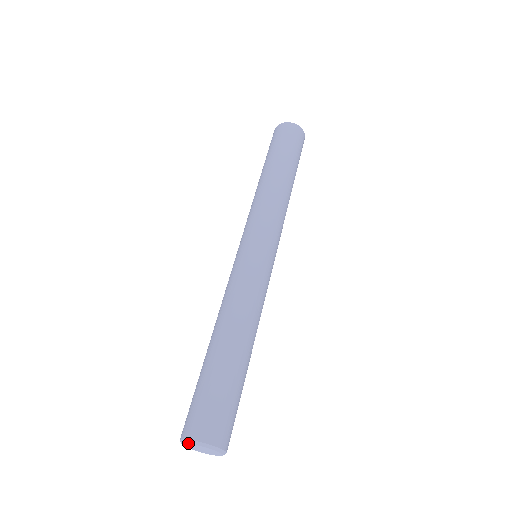
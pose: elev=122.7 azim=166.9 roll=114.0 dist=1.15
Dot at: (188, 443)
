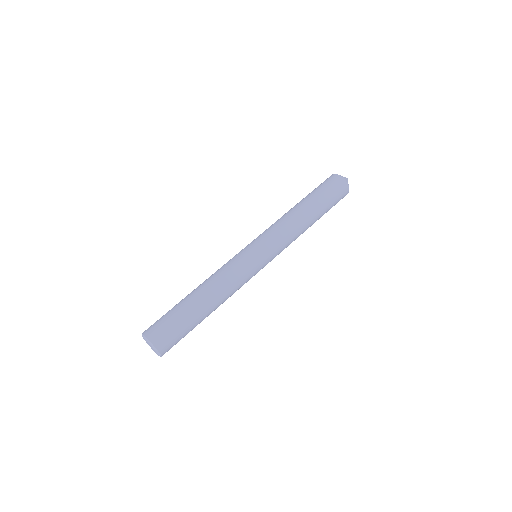
Dot at: (144, 338)
